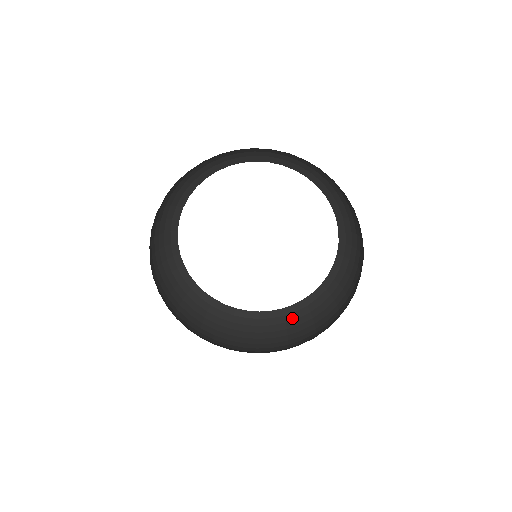
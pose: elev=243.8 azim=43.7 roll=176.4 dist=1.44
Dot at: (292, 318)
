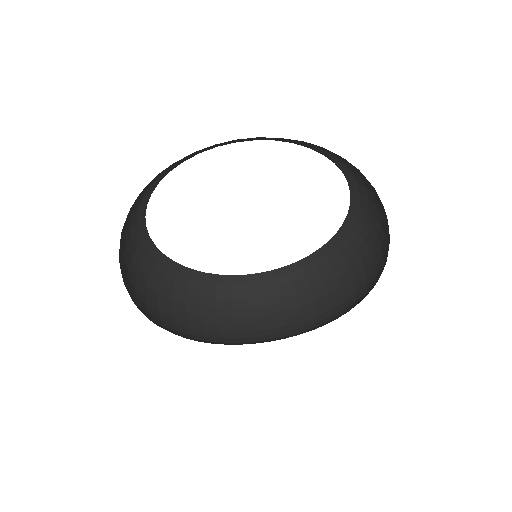
Dot at: (323, 264)
